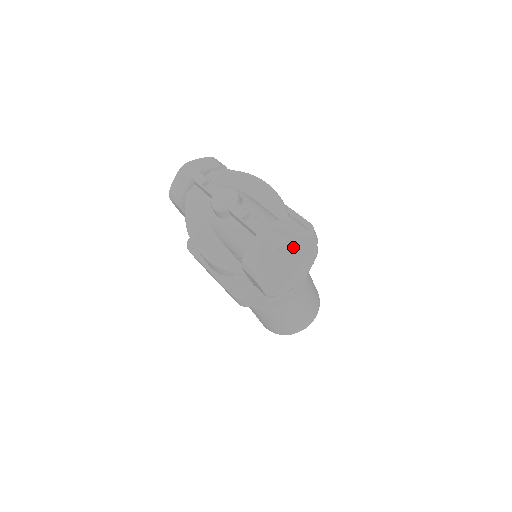
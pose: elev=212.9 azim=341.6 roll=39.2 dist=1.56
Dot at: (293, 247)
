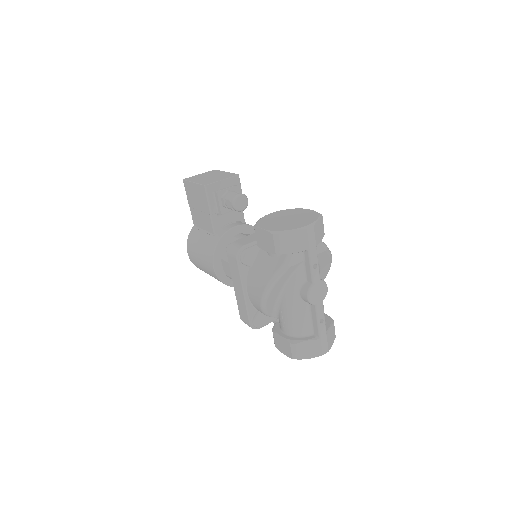
Dot at: occluded
